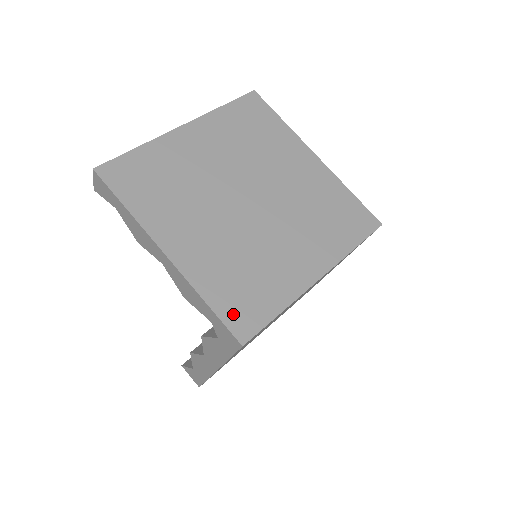
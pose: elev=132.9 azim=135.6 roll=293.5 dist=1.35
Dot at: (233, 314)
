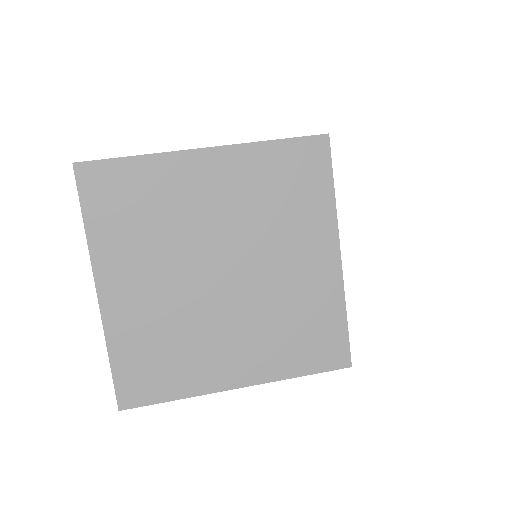
Dot at: (323, 359)
